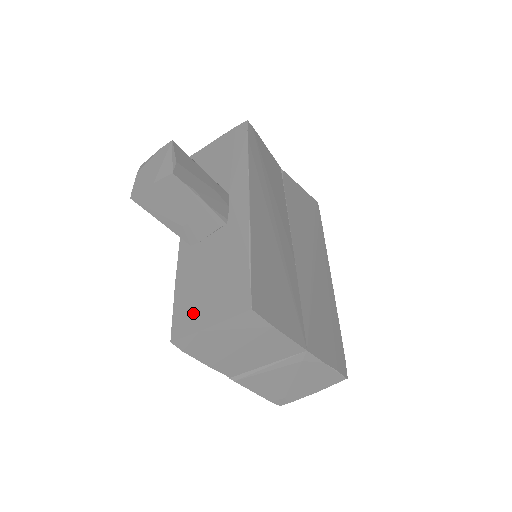
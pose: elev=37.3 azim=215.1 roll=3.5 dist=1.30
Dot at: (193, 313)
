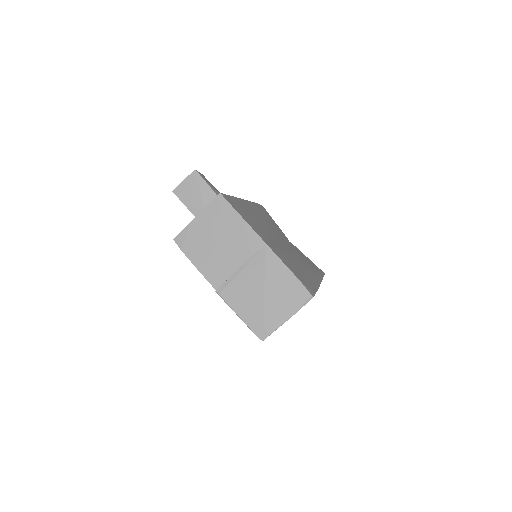
Dot at: occluded
